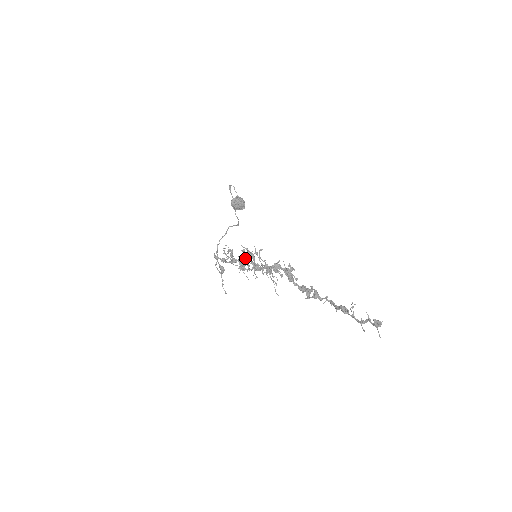
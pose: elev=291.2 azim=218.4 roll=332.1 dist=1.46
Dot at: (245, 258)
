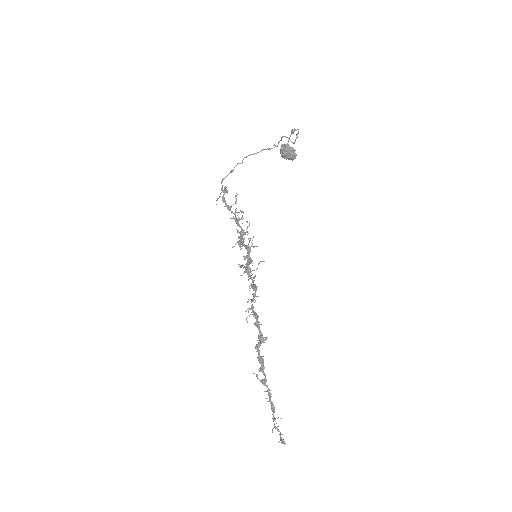
Dot at: (246, 247)
